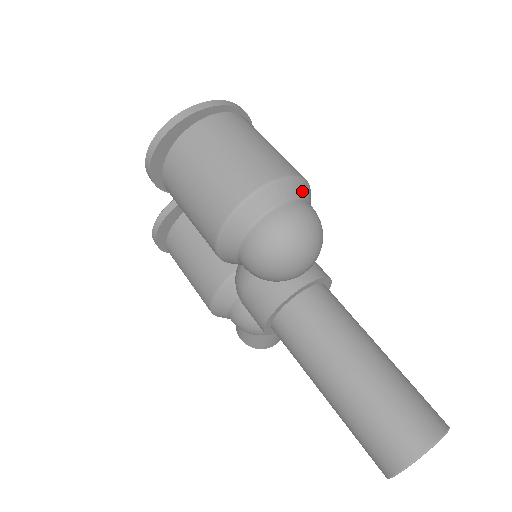
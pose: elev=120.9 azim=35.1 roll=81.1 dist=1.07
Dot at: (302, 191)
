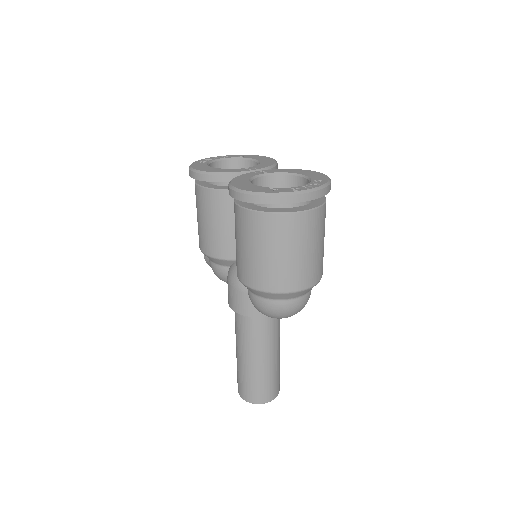
Dot at: occluded
